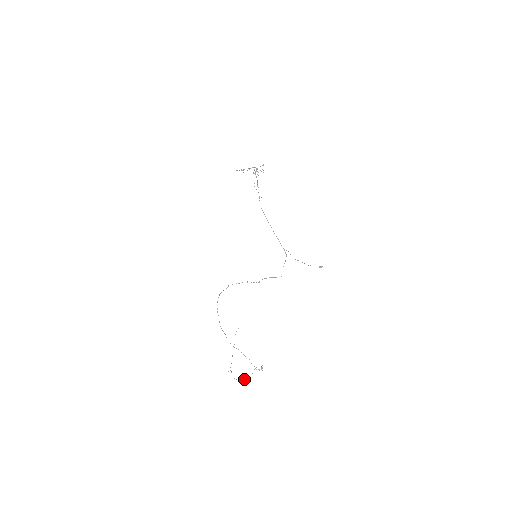
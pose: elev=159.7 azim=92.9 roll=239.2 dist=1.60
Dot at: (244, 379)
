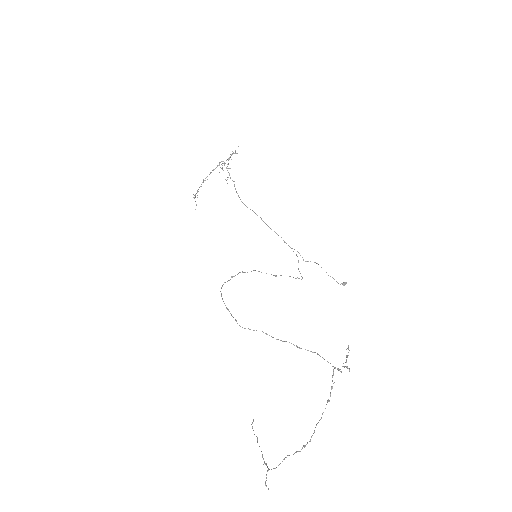
Dot at: occluded
